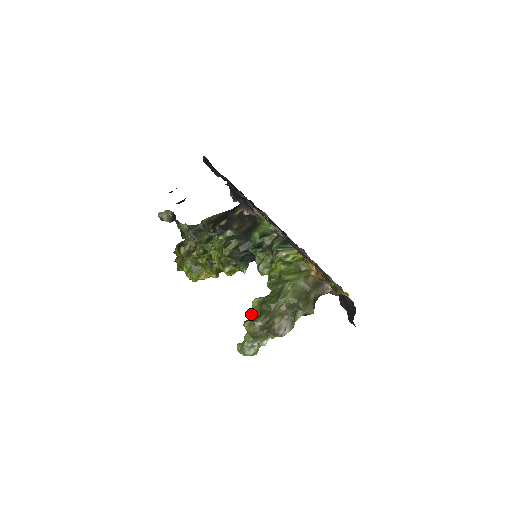
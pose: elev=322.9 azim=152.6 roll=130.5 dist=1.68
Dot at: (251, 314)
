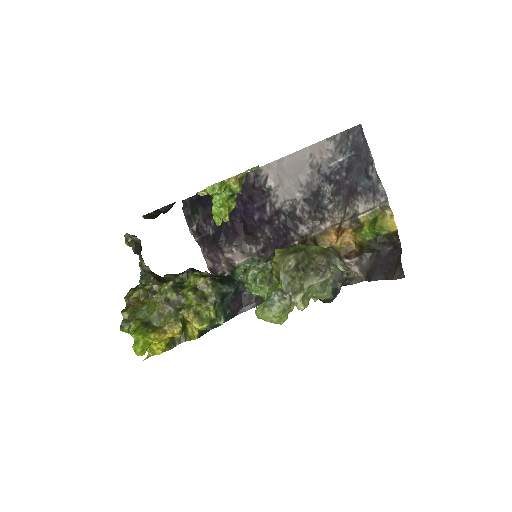
Dot at: occluded
